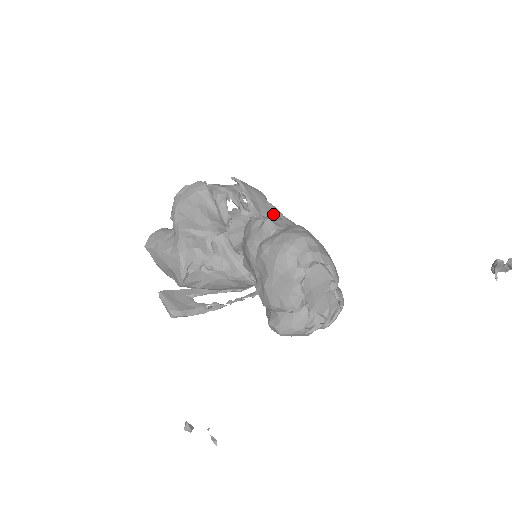
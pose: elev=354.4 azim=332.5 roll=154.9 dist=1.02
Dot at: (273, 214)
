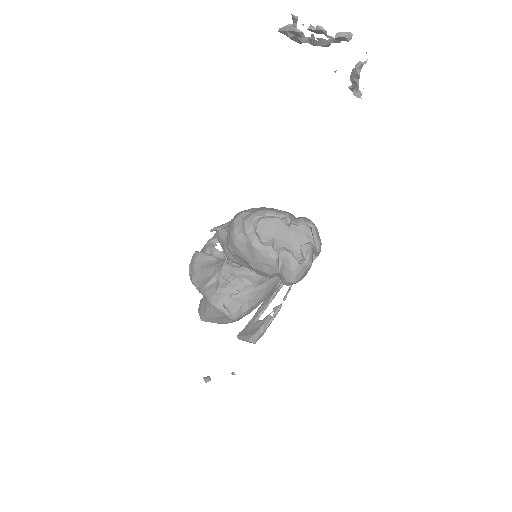
Dot at: occluded
